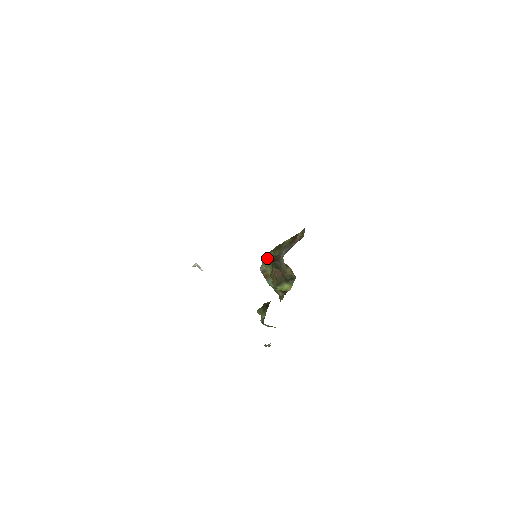
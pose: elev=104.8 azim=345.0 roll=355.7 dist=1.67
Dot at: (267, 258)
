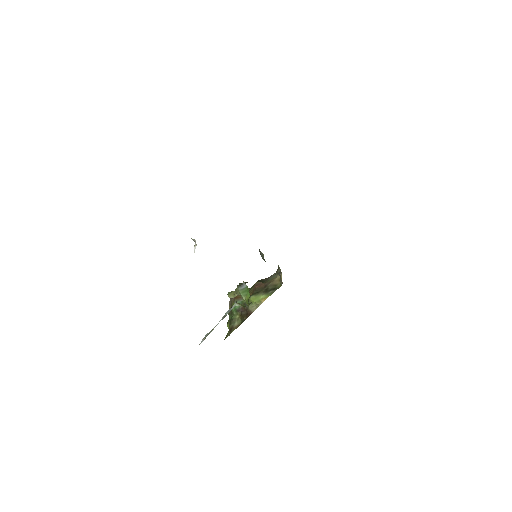
Dot at: occluded
